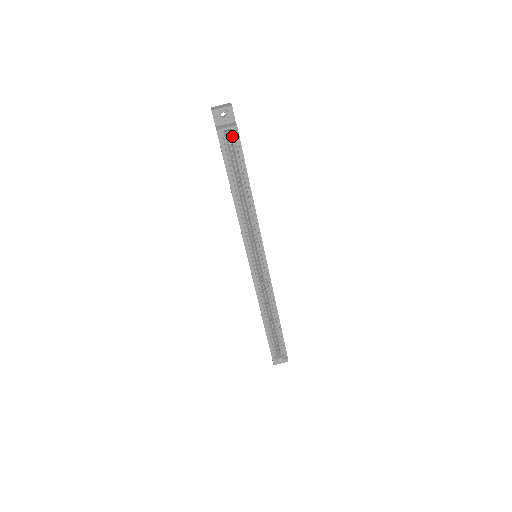
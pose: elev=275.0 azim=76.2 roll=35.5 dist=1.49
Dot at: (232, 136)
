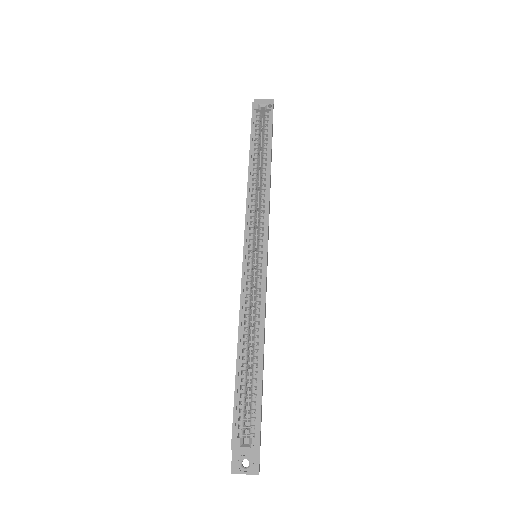
Dot at: (266, 113)
